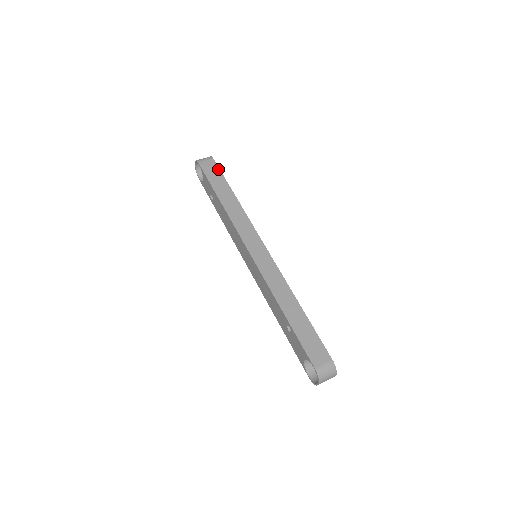
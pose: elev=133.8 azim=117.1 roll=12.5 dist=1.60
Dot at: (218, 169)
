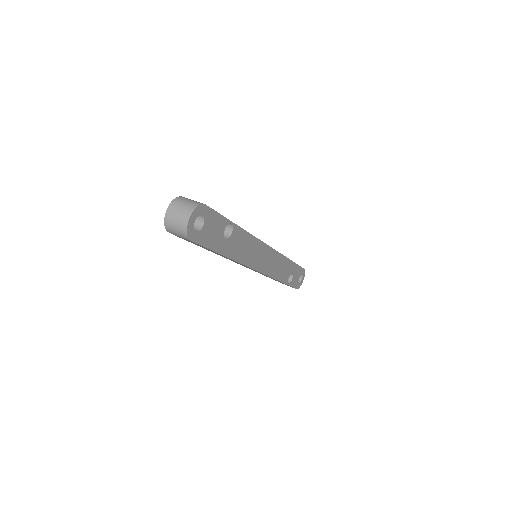
Dot at: (300, 266)
